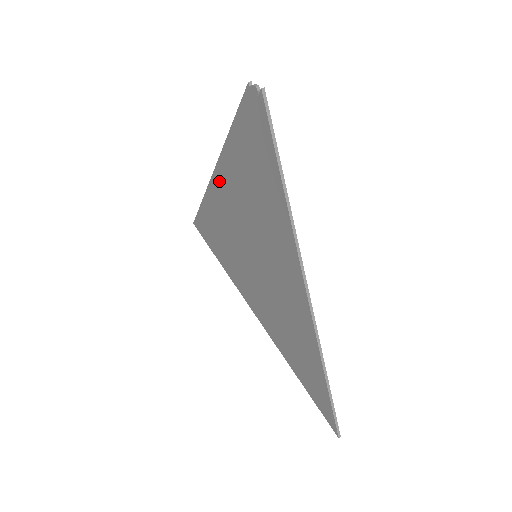
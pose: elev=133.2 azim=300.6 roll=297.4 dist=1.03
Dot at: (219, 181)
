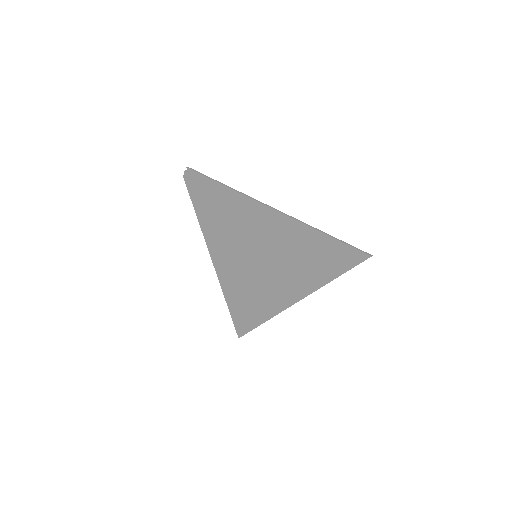
Dot at: (215, 256)
